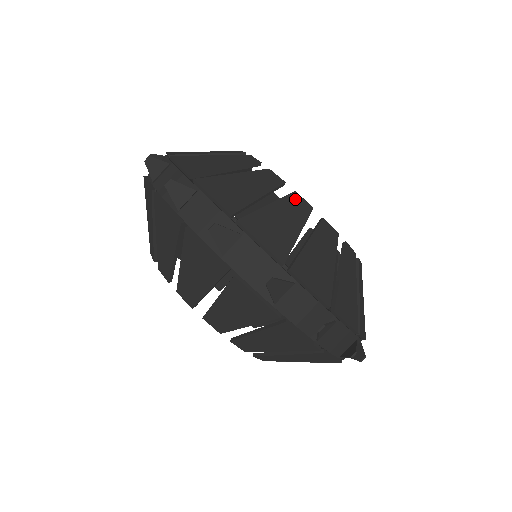
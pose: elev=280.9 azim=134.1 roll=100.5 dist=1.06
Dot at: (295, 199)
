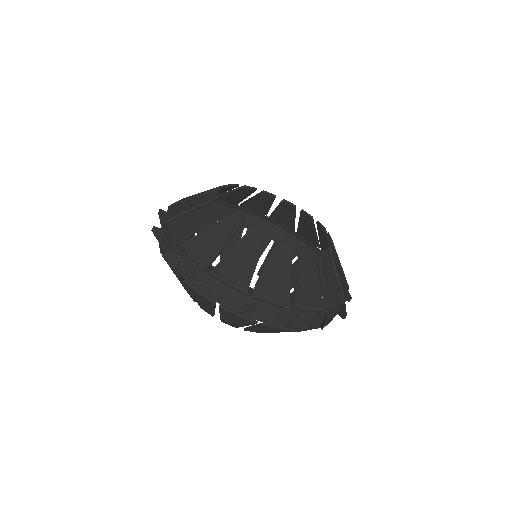
Dot at: (215, 205)
